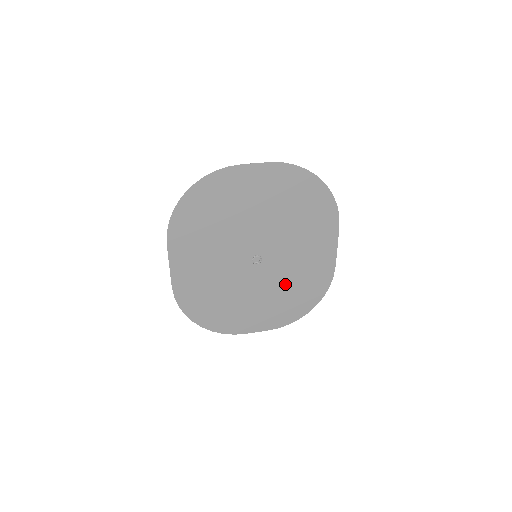
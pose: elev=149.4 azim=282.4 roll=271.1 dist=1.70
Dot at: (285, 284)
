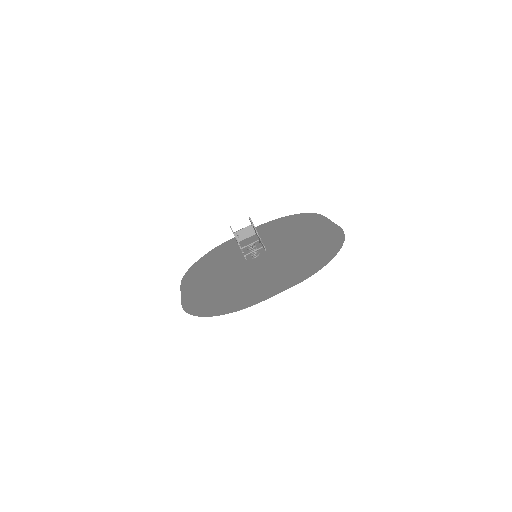
Dot at: (276, 235)
